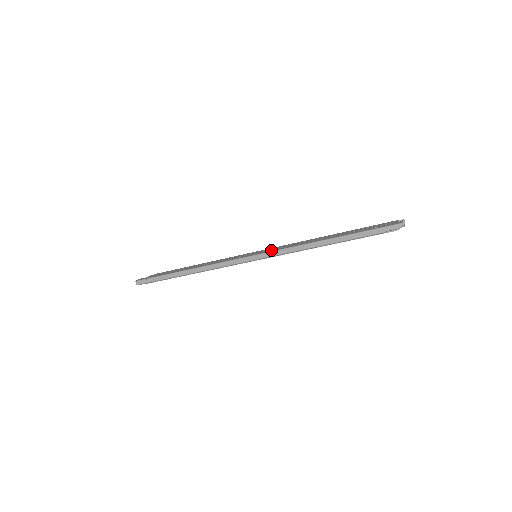
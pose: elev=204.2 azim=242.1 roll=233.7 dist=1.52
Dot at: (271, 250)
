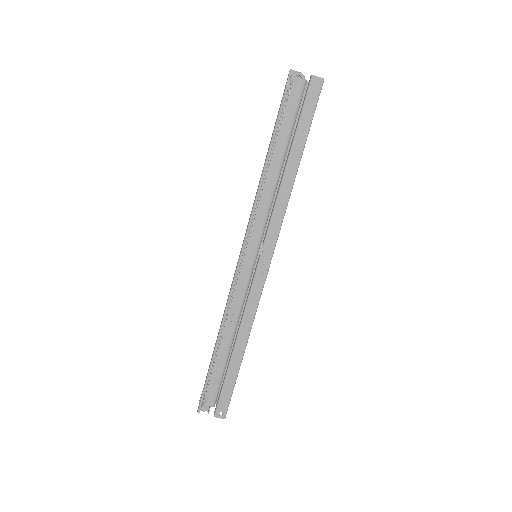
Dot at: occluded
